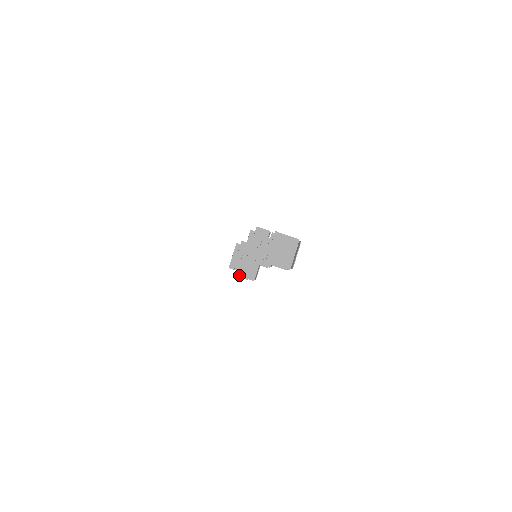
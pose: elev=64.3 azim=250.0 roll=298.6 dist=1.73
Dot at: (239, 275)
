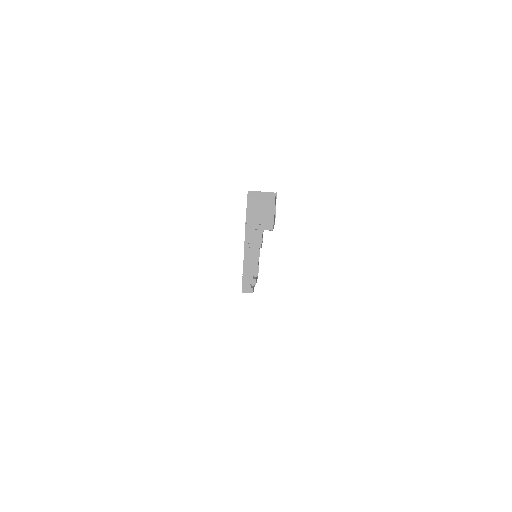
Dot at: (245, 282)
